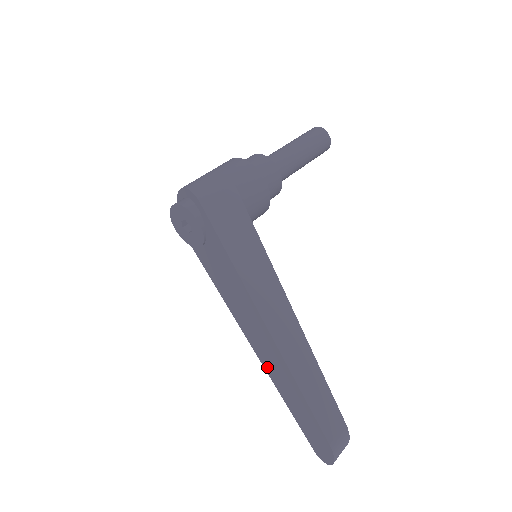
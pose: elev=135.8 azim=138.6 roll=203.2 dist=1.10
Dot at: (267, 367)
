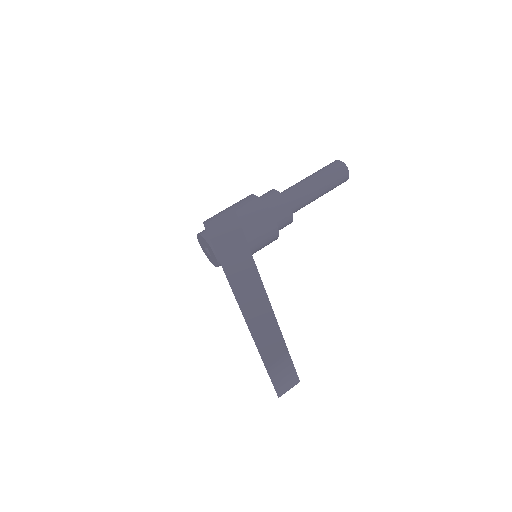
Dot at: occluded
